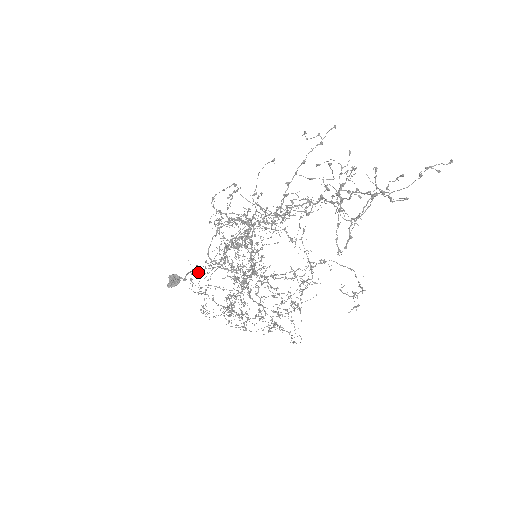
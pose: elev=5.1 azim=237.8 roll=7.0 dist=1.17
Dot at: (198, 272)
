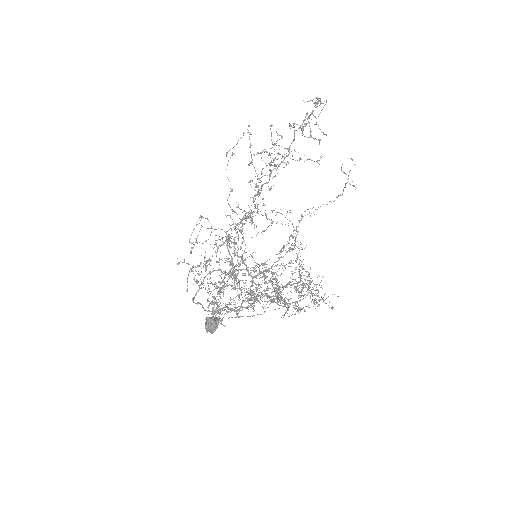
Dot at: occluded
